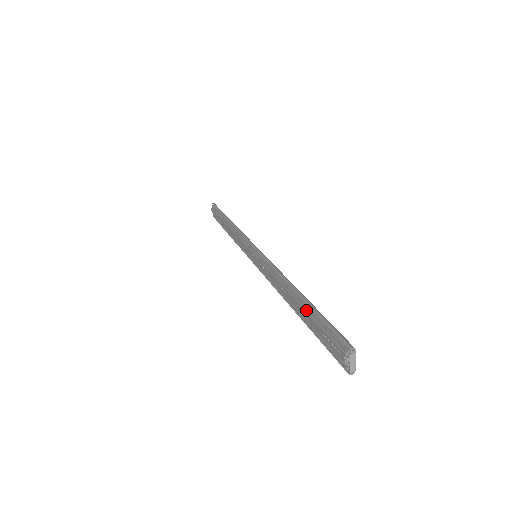
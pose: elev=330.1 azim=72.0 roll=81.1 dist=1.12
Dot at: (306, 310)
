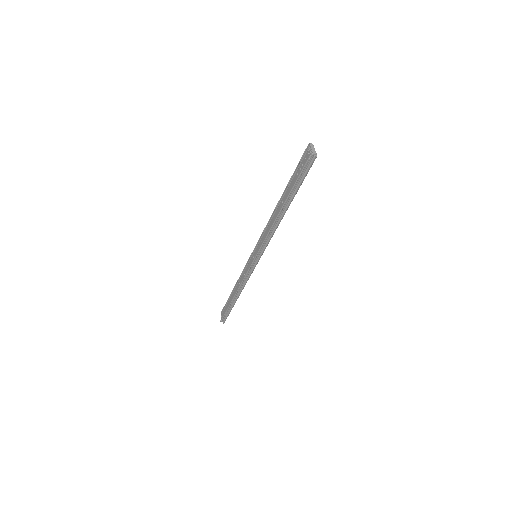
Dot at: (287, 189)
